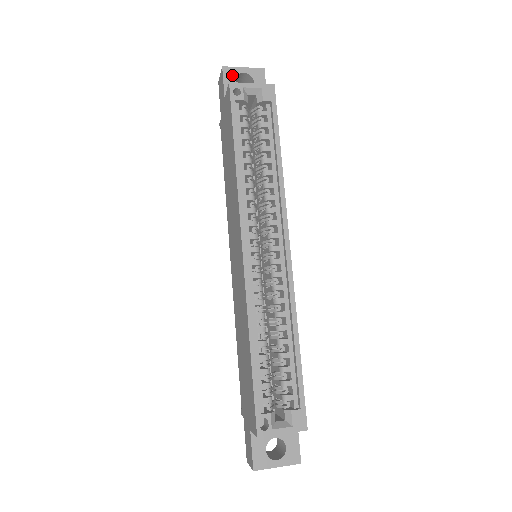
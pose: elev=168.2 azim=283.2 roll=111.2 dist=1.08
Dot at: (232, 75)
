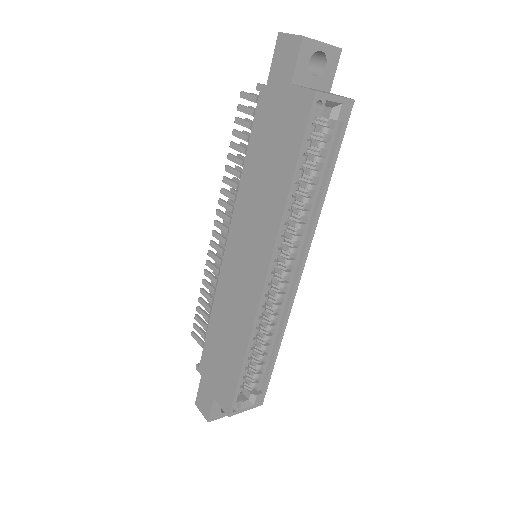
Dot at: (309, 52)
